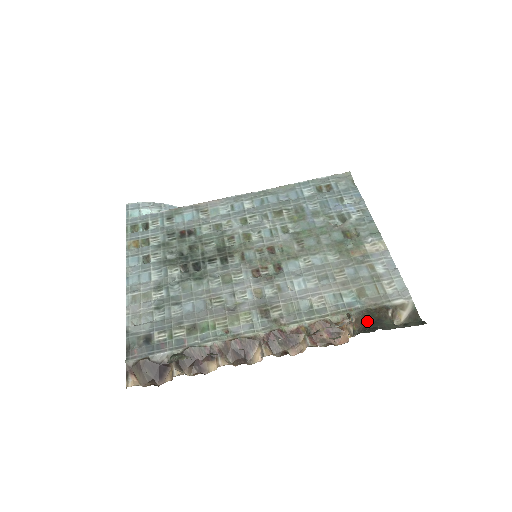
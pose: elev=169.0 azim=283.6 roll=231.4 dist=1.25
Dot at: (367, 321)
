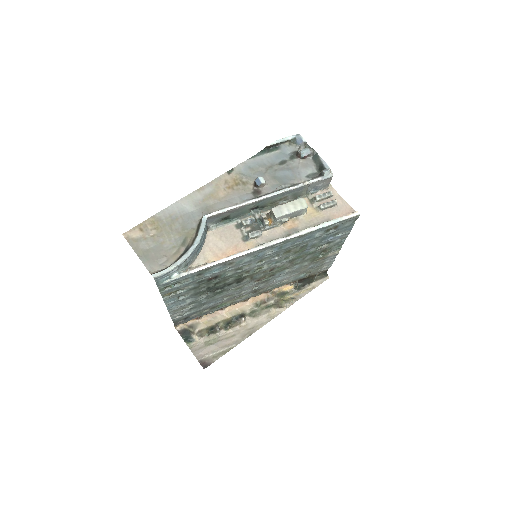
Dot at: (303, 280)
